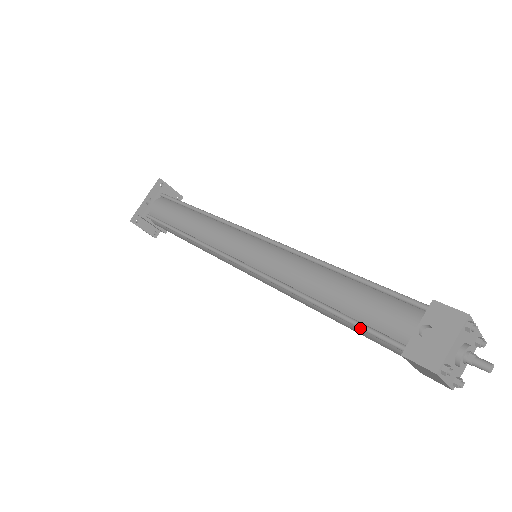
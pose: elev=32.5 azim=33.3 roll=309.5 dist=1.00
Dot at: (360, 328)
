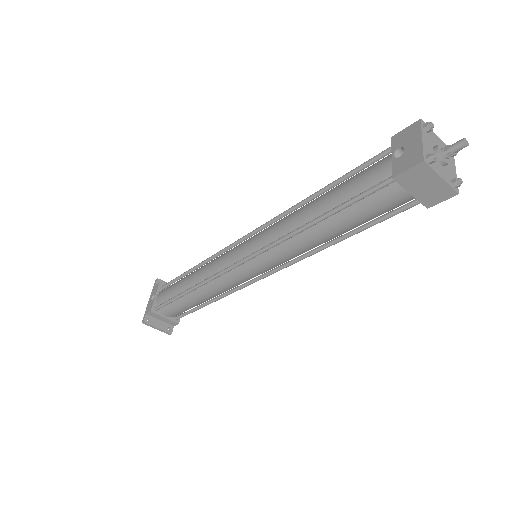
Dot at: (354, 200)
